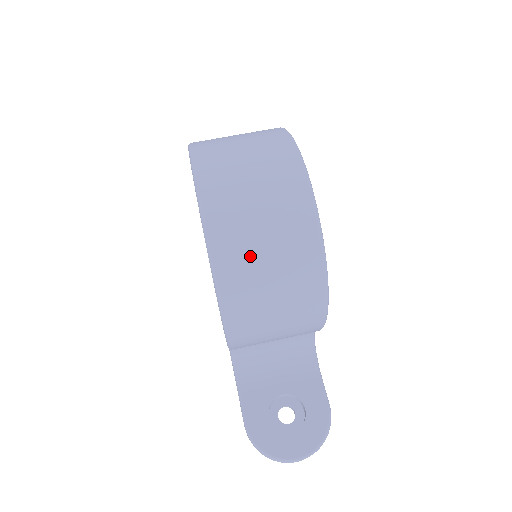
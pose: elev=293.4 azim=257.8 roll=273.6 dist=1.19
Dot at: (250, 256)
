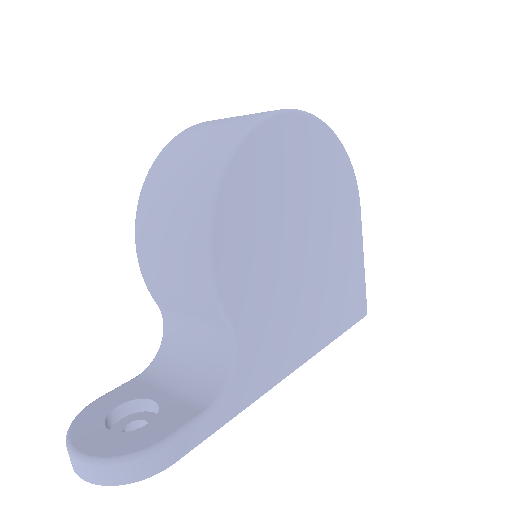
Dot at: (183, 149)
